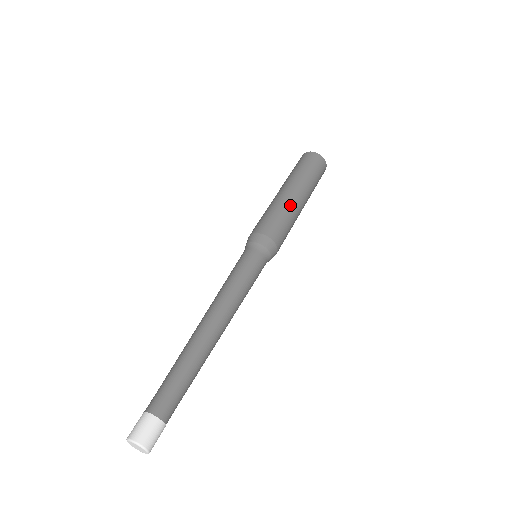
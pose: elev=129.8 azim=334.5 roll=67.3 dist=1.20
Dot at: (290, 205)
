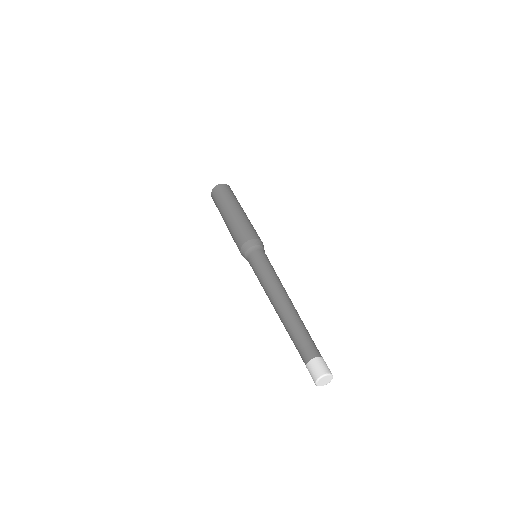
Dot at: (240, 217)
